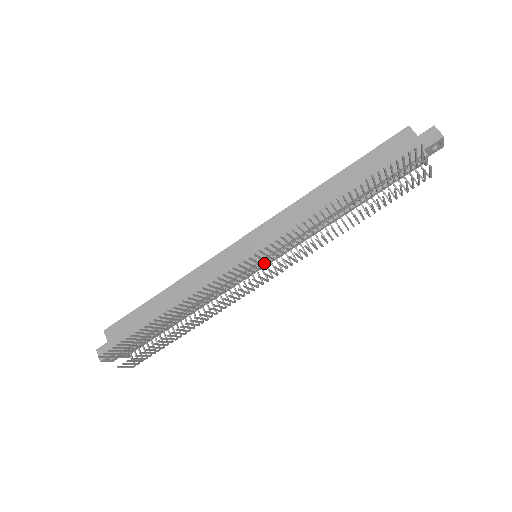
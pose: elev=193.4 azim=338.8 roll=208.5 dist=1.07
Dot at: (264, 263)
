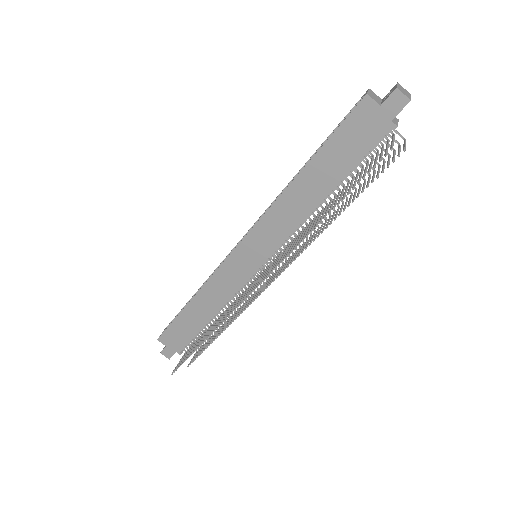
Dot at: occluded
